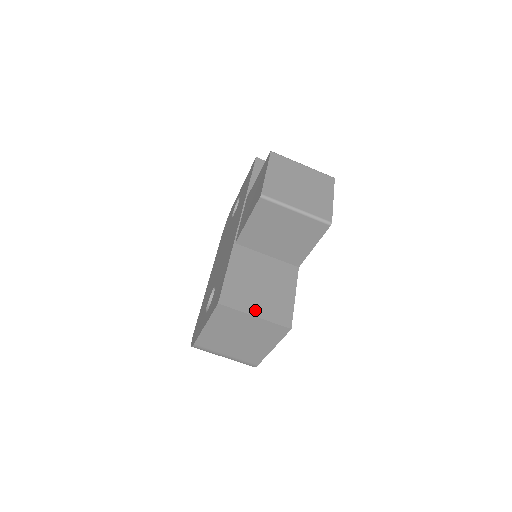
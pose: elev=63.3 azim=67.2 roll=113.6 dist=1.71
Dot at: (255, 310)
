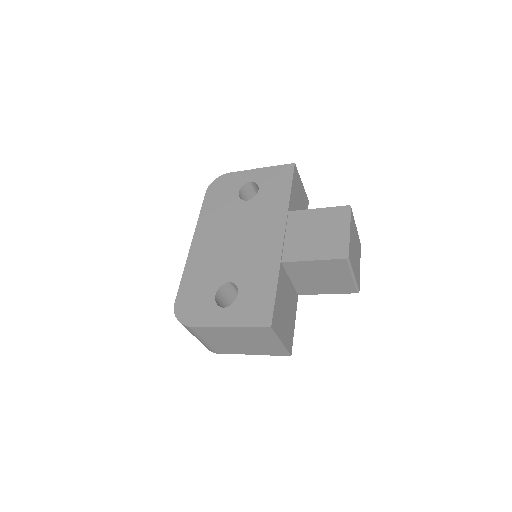
Dot at: (282, 336)
